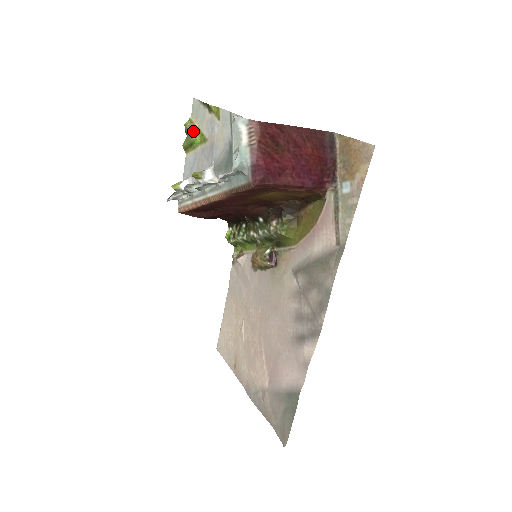
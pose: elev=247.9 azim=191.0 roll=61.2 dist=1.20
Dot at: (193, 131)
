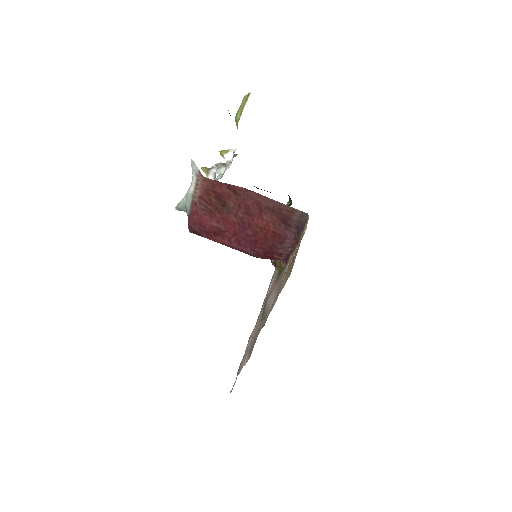
Dot at: (238, 113)
